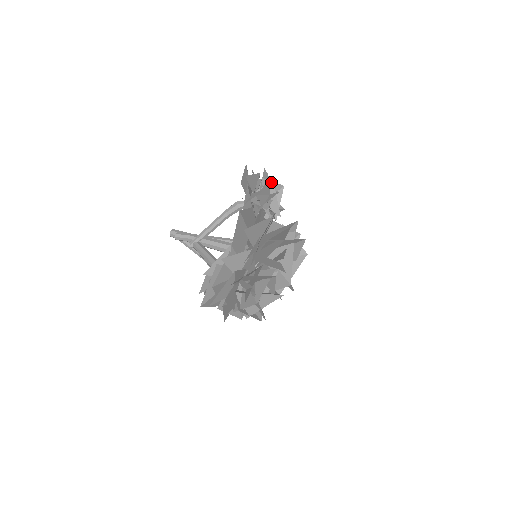
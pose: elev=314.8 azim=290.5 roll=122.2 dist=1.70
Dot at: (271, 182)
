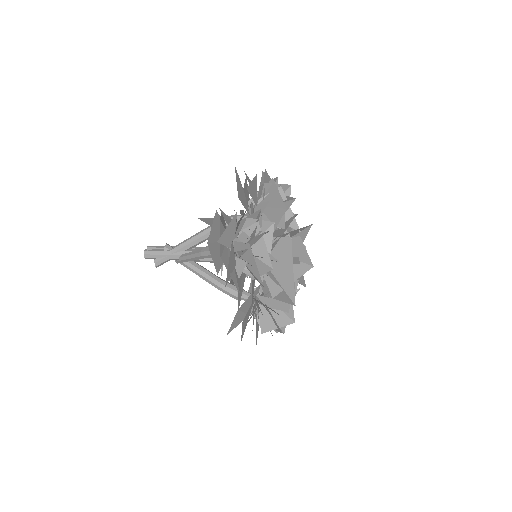
Dot at: occluded
